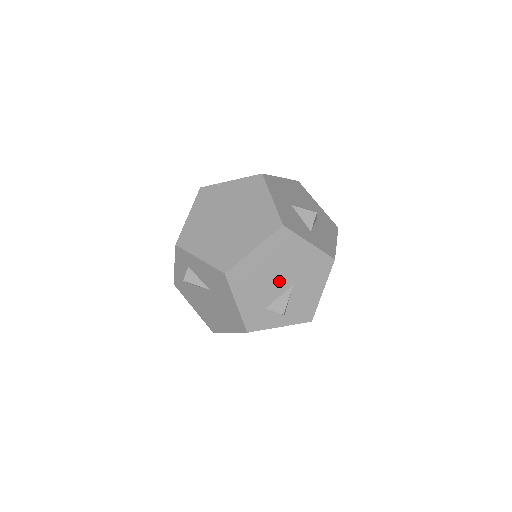
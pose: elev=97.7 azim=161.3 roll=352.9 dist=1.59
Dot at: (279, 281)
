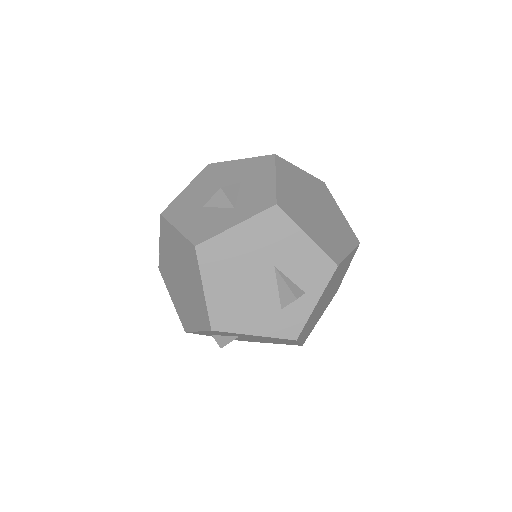
Dot at: (259, 280)
